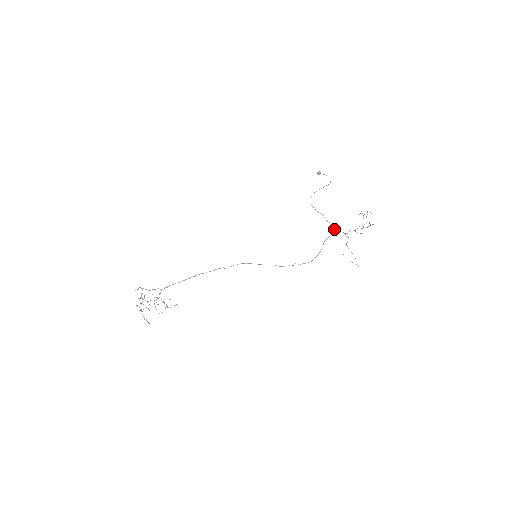
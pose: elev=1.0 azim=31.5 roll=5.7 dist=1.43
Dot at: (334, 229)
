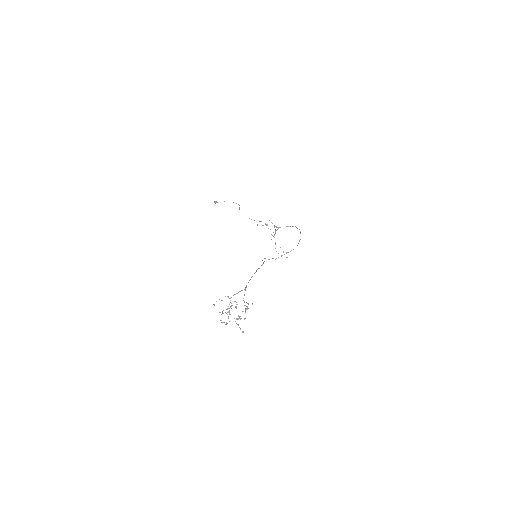
Dot at: occluded
